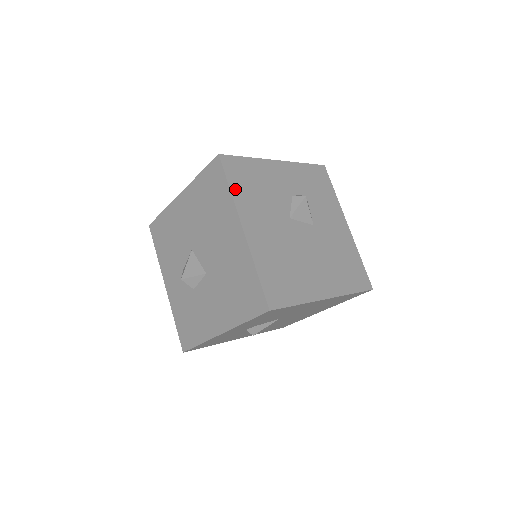
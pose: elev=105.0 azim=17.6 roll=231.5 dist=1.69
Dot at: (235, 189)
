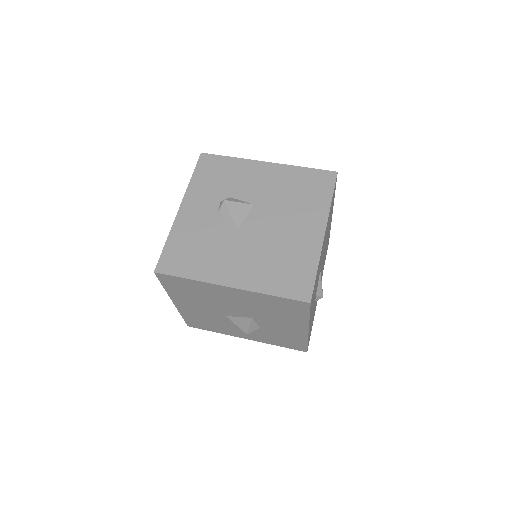
Dot at: (191, 274)
